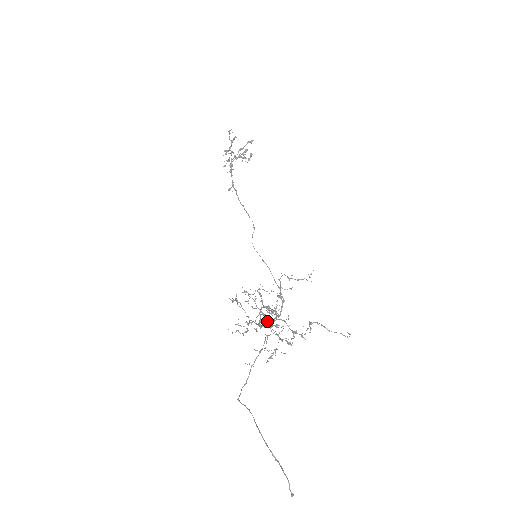
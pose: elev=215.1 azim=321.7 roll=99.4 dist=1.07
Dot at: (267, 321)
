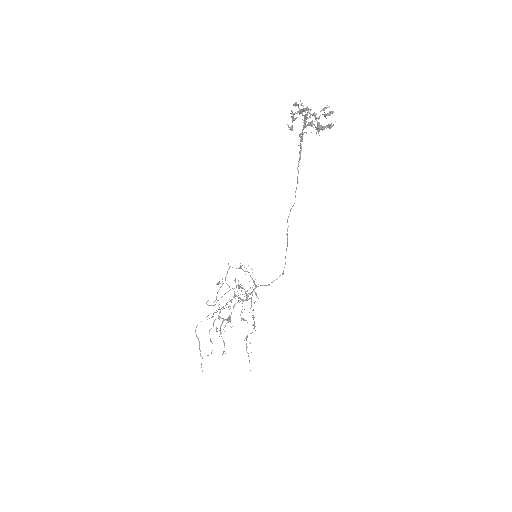
Dot at: (255, 284)
